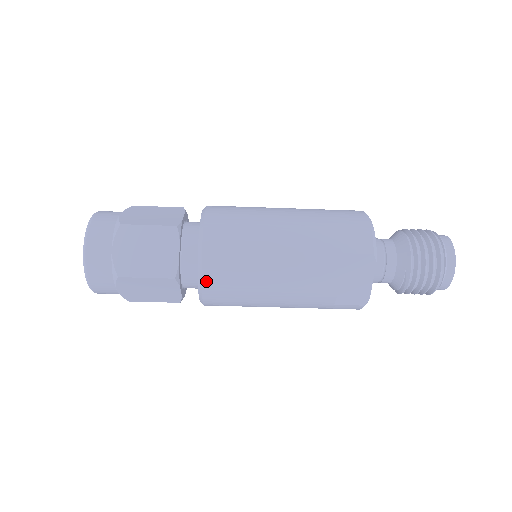
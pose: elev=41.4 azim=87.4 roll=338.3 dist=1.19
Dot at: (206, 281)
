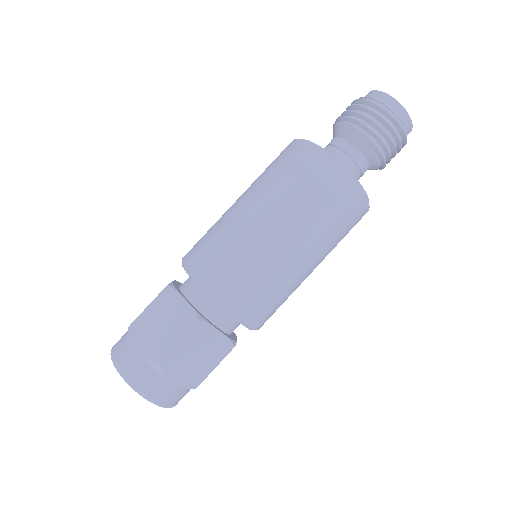
Dot at: (222, 296)
